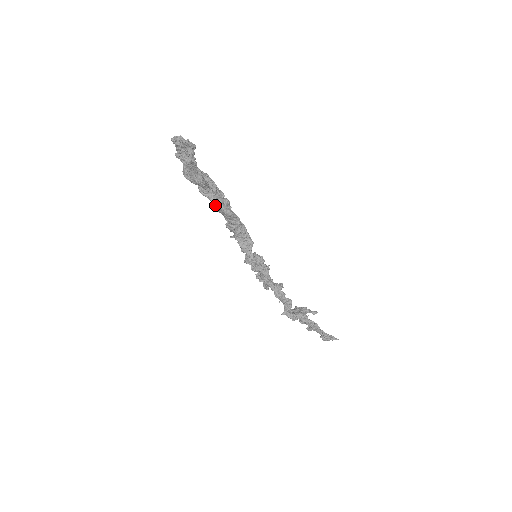
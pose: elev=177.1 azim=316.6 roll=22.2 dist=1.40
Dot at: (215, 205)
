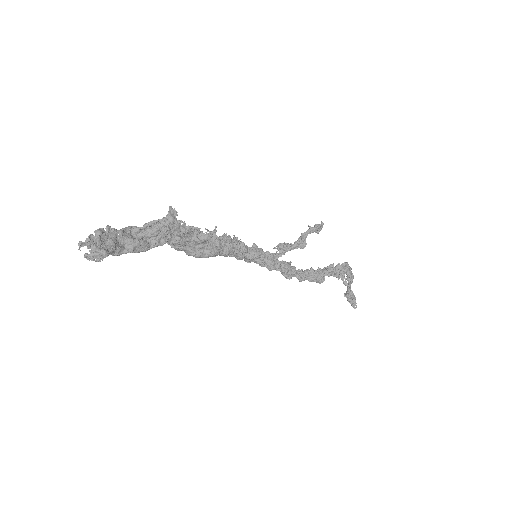
Dot at: occluded
